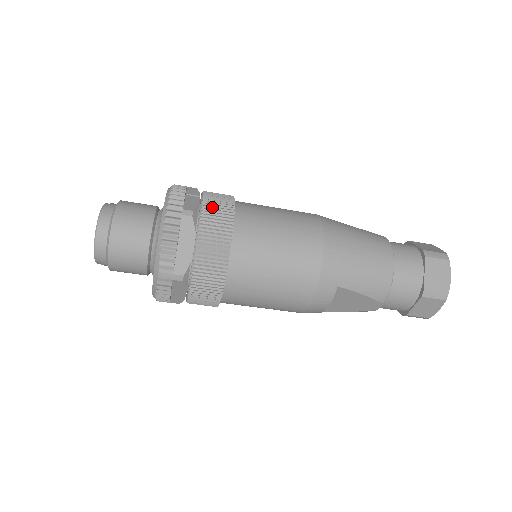
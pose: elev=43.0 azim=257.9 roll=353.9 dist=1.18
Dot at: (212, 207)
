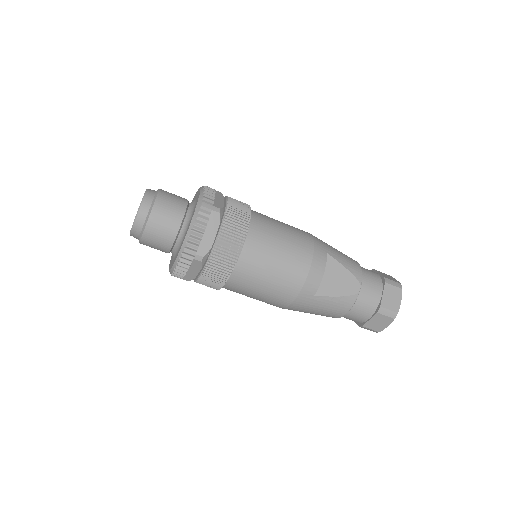
Dot at: occluded
